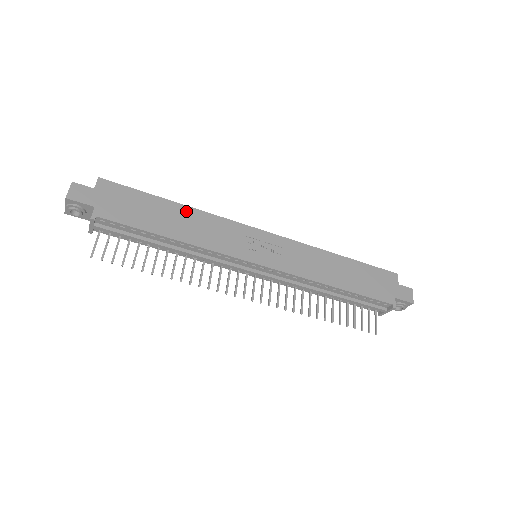
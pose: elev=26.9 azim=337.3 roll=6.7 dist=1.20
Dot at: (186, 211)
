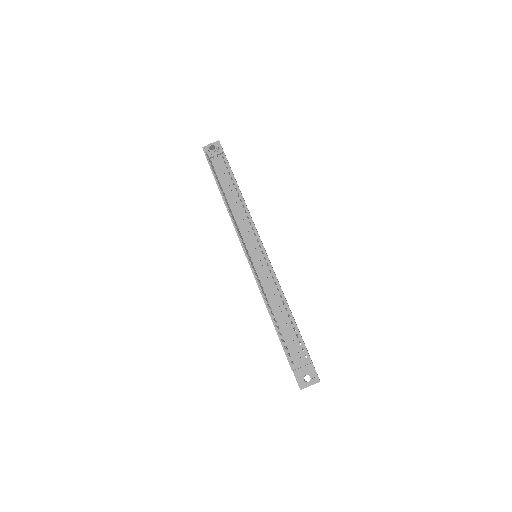
Dot at: occluded
